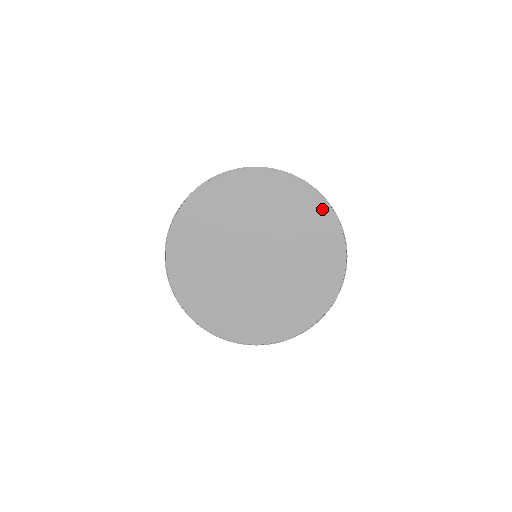
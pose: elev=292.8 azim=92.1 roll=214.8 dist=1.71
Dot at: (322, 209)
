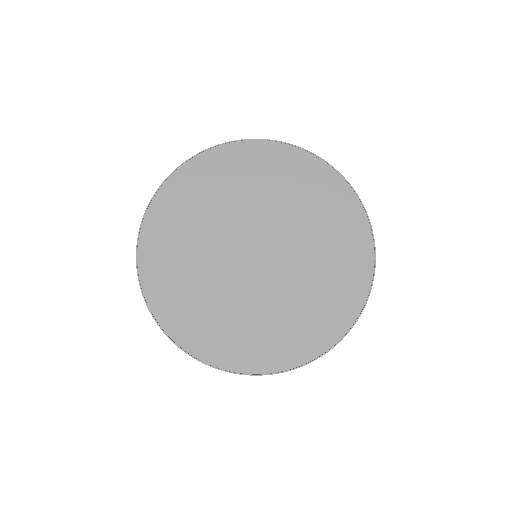
Dot at: (362, 233)
